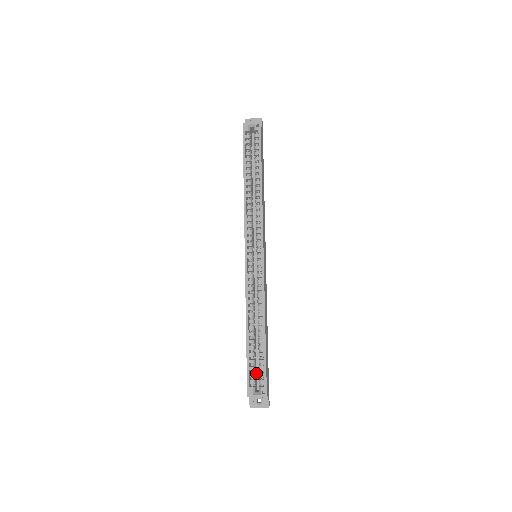
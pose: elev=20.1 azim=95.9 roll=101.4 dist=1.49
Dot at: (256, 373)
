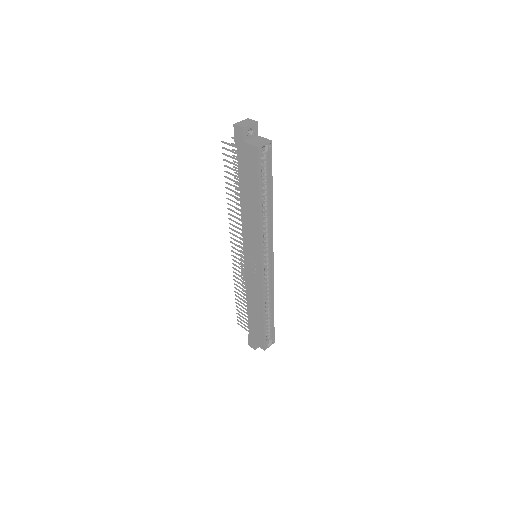
Dot at: occluded
